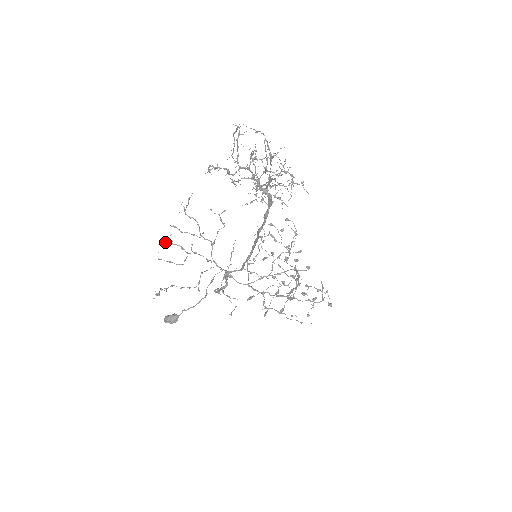
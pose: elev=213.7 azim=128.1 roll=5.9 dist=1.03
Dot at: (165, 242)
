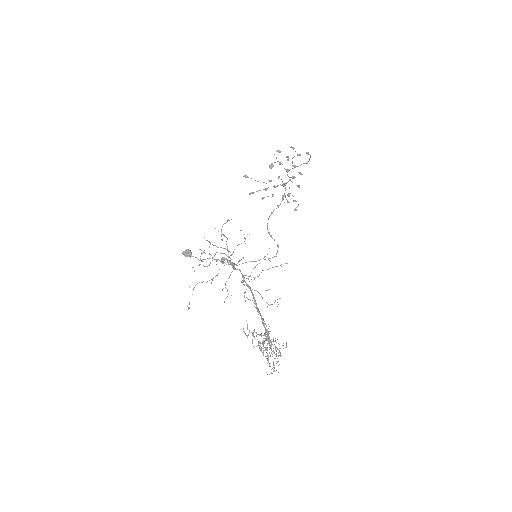
Dot at: (200, 259)
